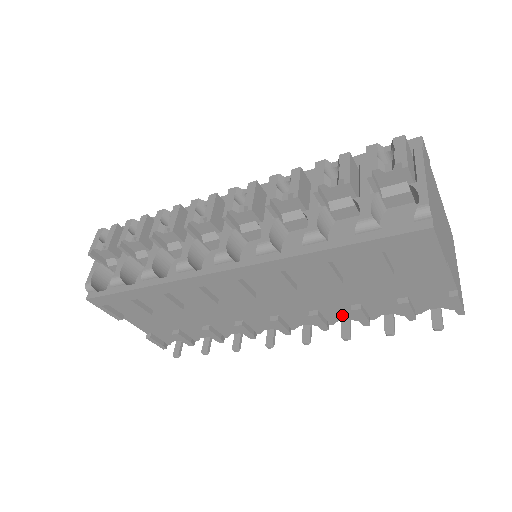
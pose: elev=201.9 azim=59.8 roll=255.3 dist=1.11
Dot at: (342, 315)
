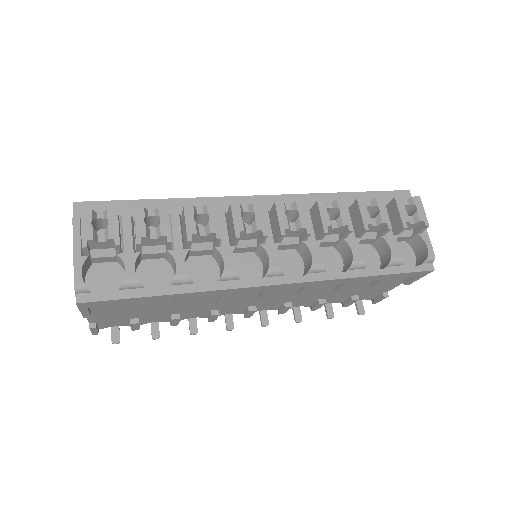
Dot at: (302, 304)
